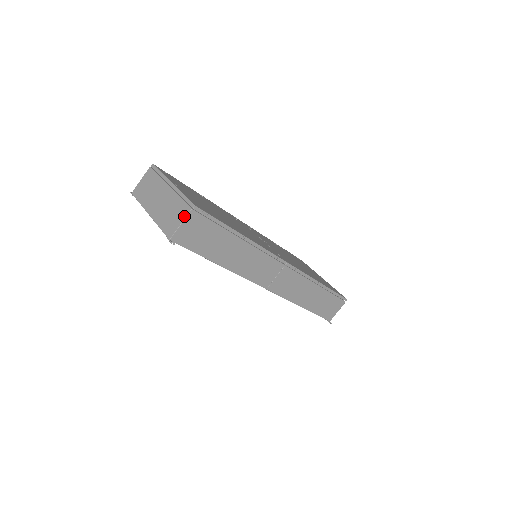
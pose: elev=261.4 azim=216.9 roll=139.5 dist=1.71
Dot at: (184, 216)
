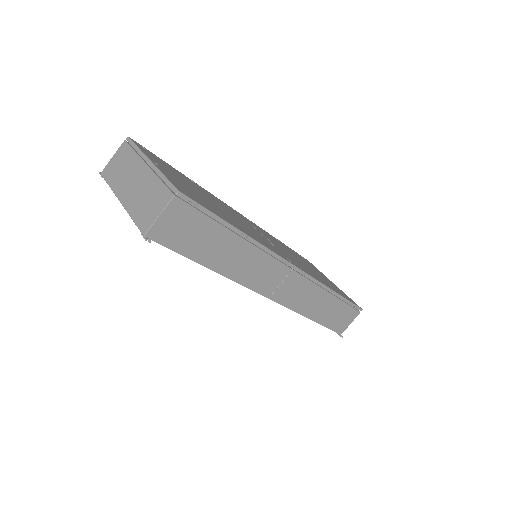
Dot at: (164, 205)
